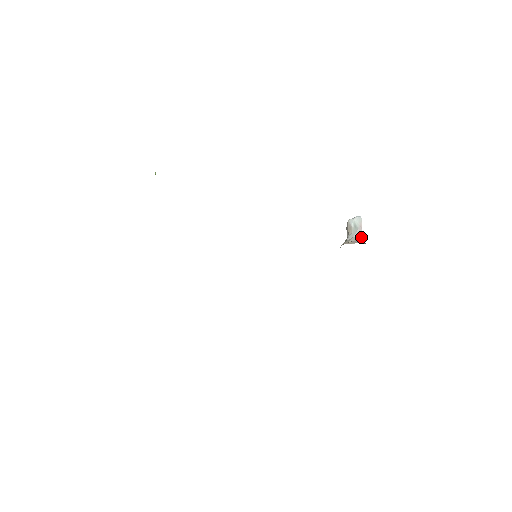
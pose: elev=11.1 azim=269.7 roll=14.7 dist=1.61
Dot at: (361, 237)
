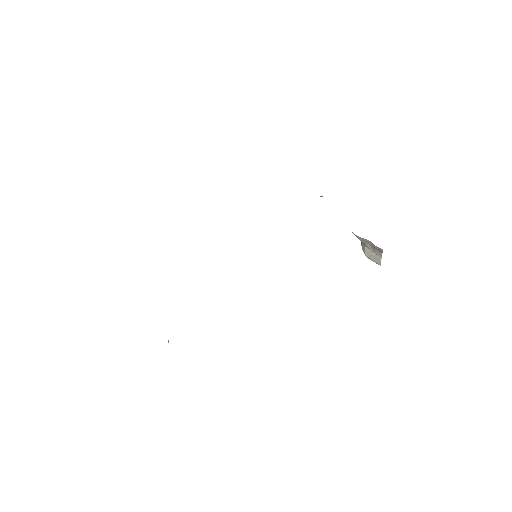
Dot at: occluded
